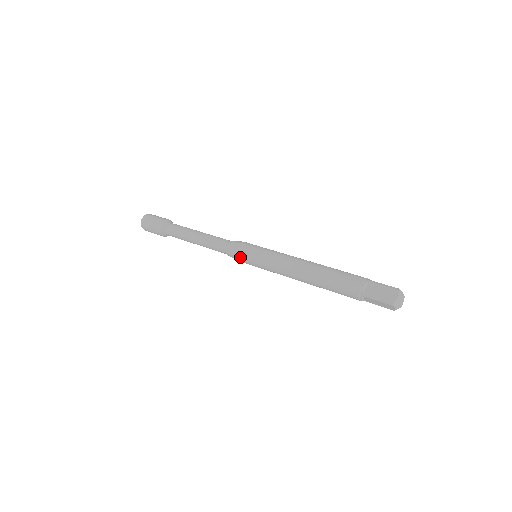
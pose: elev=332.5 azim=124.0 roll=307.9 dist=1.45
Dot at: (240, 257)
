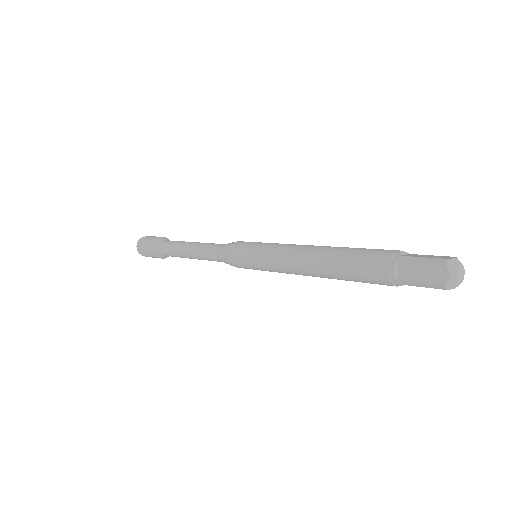
Dot at: (239, 267)
